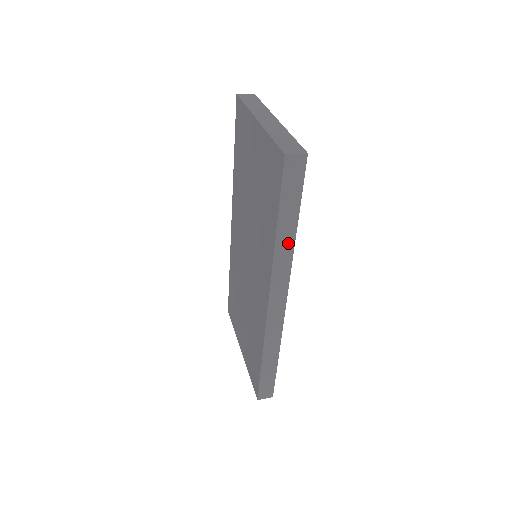
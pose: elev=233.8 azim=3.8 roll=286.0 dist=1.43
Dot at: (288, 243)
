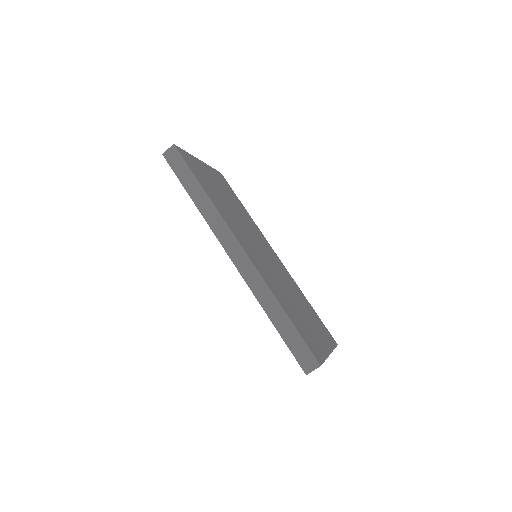
Dot at: (206, 203)
